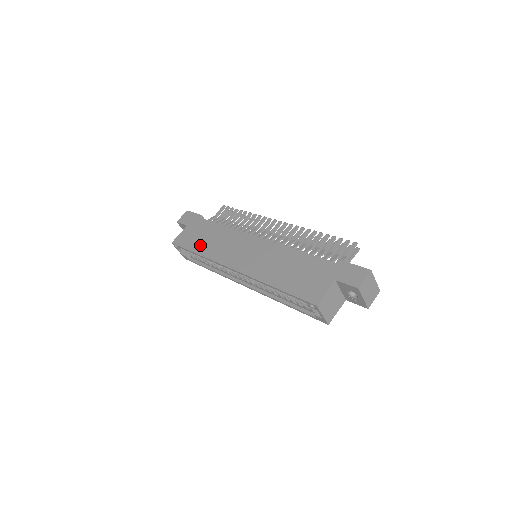
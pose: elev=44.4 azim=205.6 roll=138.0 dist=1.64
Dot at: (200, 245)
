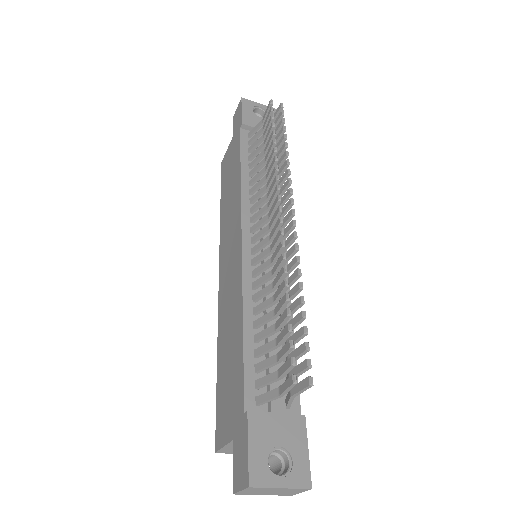
Dot at: (224, 195)
